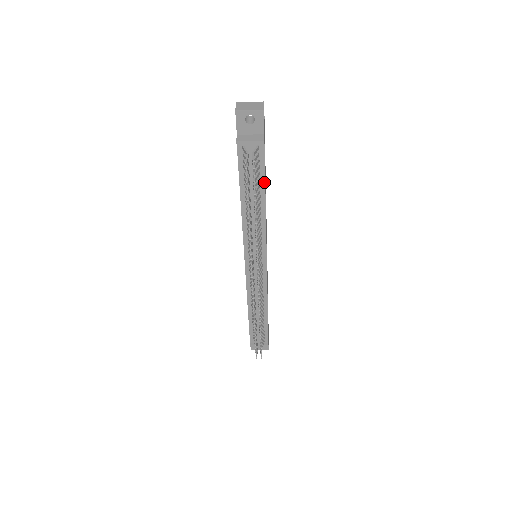
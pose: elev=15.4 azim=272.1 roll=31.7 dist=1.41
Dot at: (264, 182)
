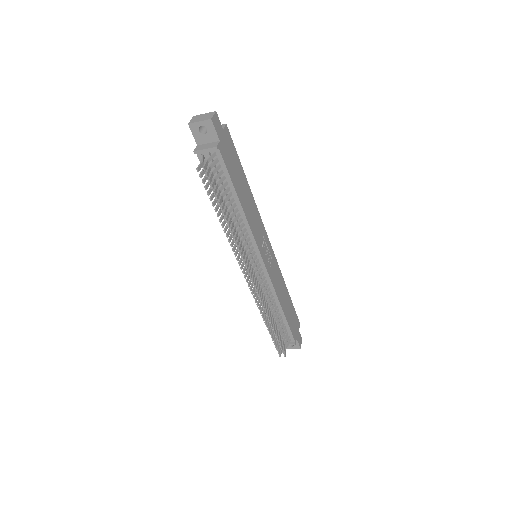
Dot at: (232, 185)
